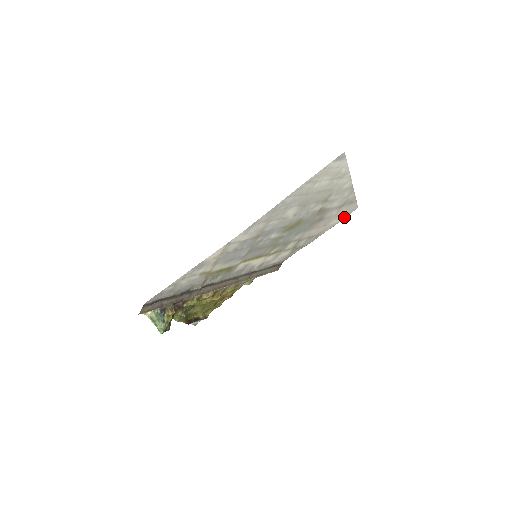
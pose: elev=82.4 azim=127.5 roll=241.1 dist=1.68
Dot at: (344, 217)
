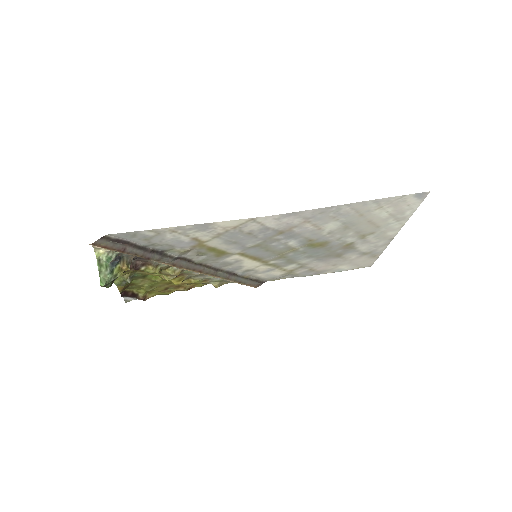
Dot at: (353, 268)
